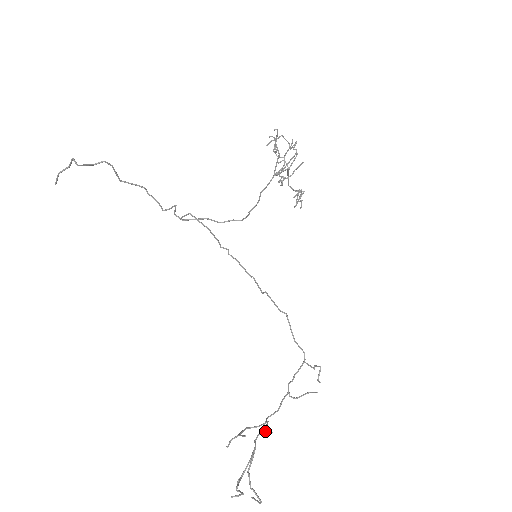
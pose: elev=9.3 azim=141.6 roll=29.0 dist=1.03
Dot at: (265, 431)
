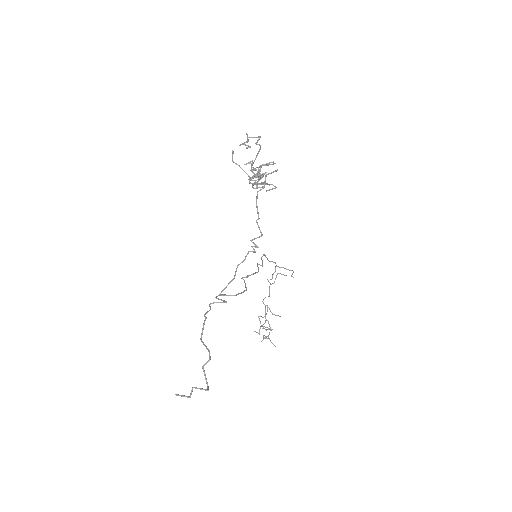
Dot at: occluded
